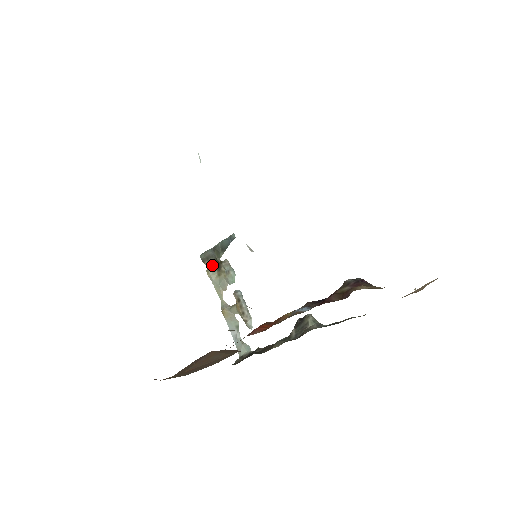
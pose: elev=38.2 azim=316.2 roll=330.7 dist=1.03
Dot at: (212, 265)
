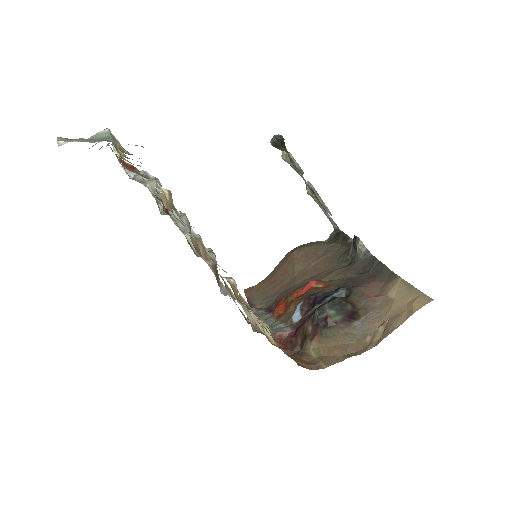
Dot at: (284, 150)
